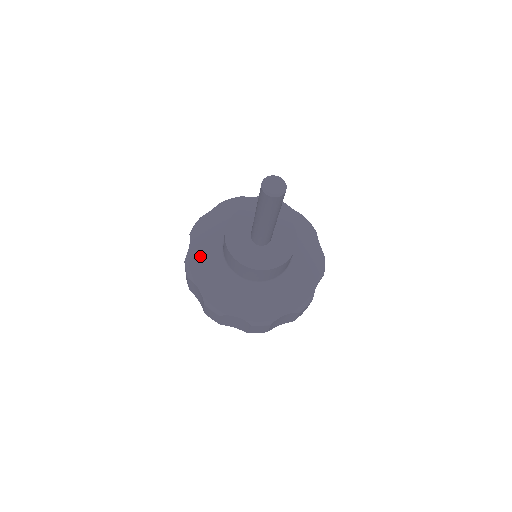
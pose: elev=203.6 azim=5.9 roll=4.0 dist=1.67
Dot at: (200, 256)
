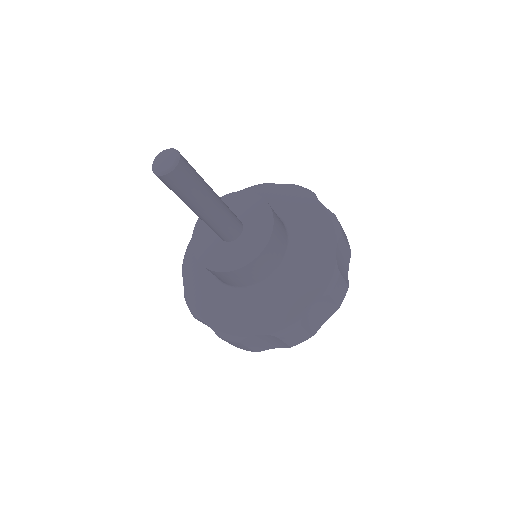
Dot at: occluded
